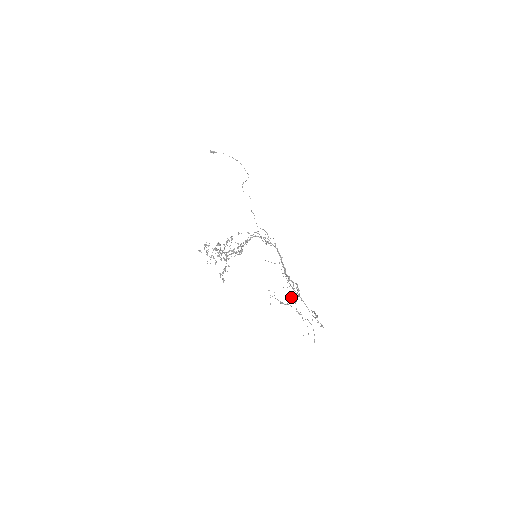
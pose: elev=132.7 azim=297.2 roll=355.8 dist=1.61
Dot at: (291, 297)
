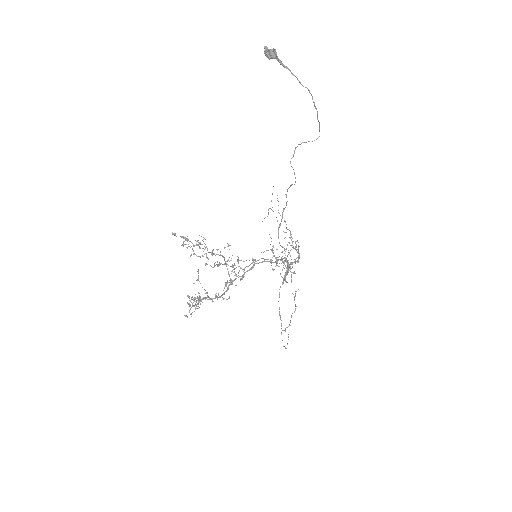
Dot at: (290, 237)
